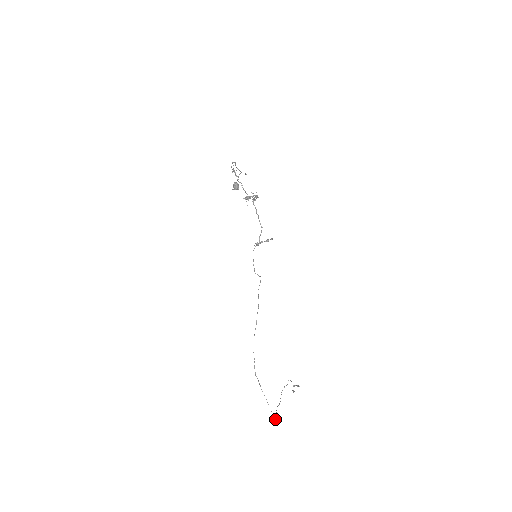
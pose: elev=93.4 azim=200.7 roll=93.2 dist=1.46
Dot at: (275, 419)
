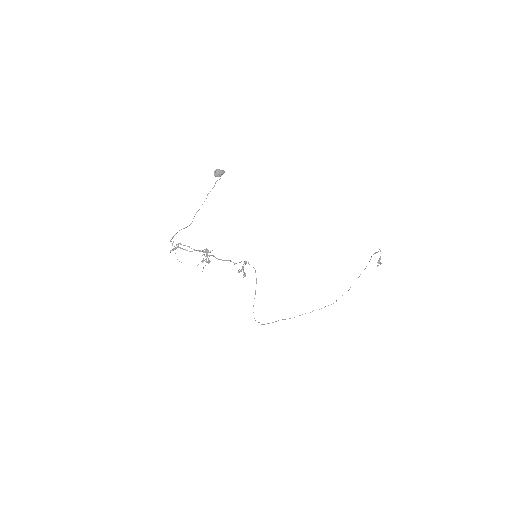
Dot at: occluded
